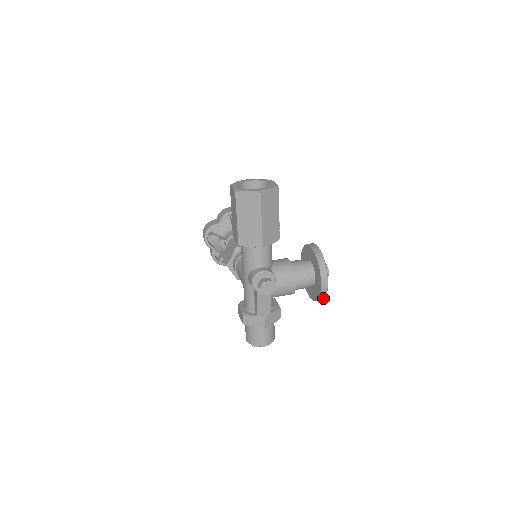
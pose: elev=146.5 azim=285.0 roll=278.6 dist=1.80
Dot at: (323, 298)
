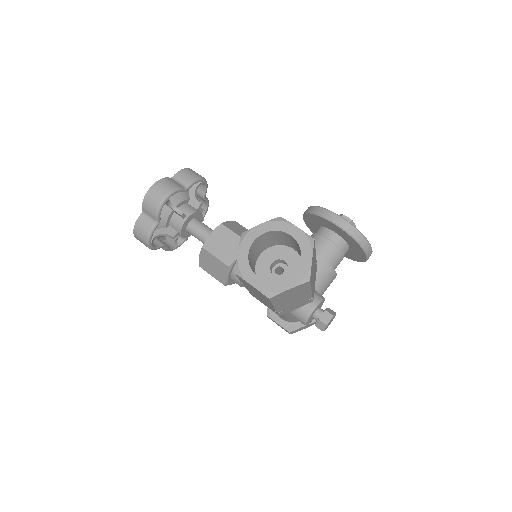
Dot at: occluded
